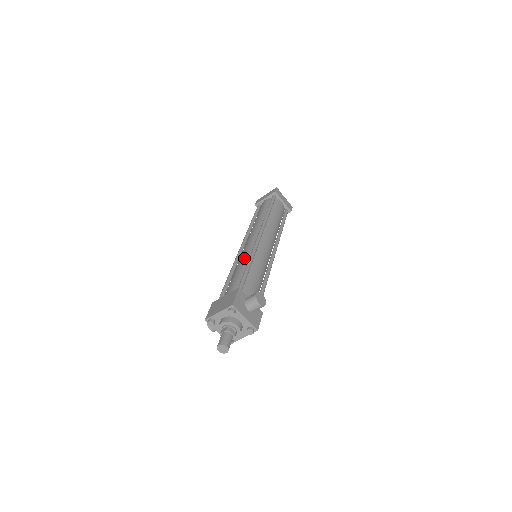
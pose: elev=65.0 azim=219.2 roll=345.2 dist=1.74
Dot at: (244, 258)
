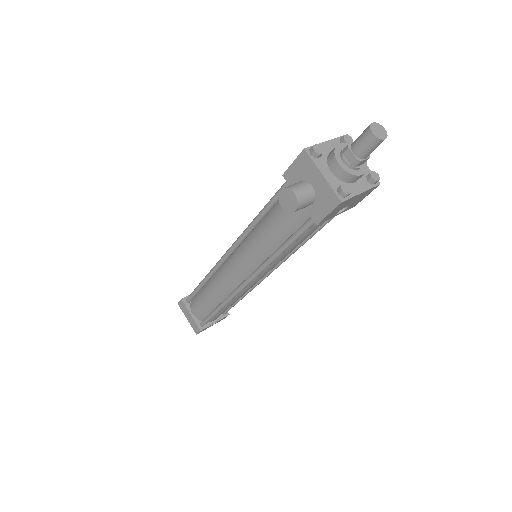
Dot at: occluded
